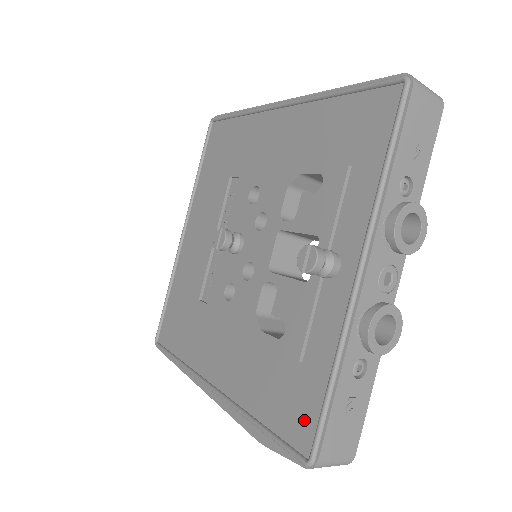
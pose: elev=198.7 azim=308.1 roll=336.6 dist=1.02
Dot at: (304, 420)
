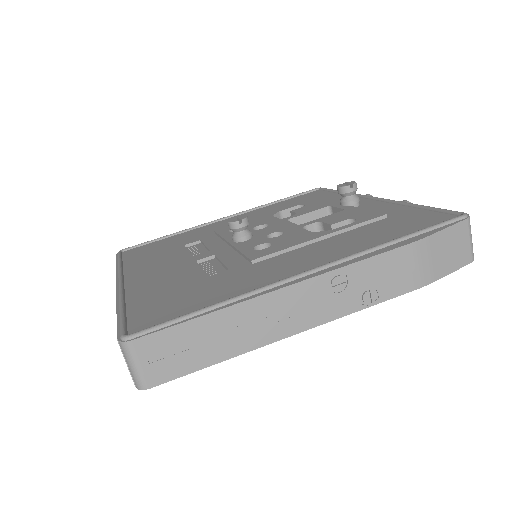
Dot at: (429, 218)
